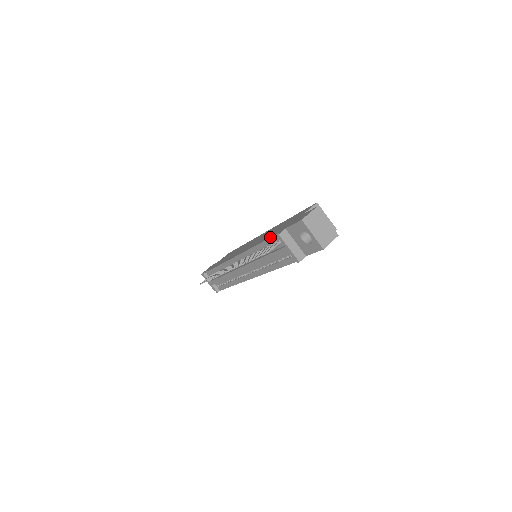
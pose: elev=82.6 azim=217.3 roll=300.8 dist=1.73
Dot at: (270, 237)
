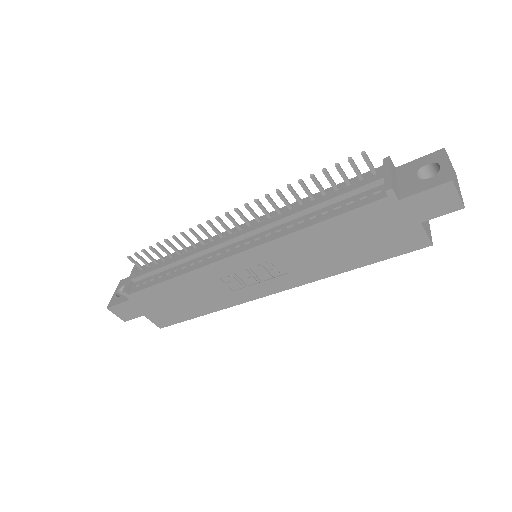
Dot at: (356, 177)
